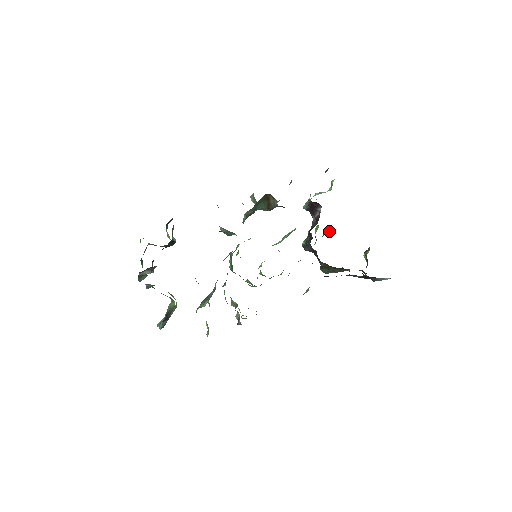
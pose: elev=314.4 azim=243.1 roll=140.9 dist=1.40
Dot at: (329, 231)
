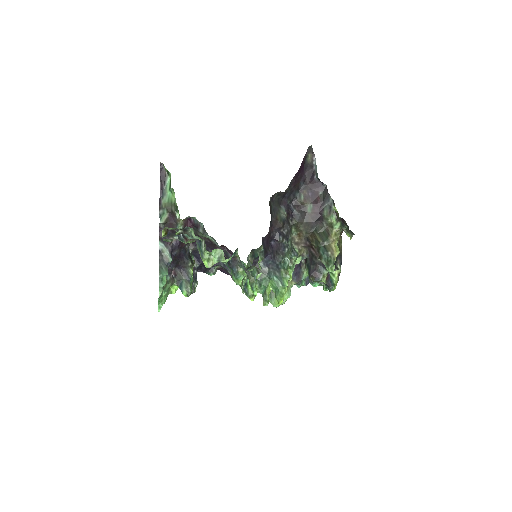
Dot at: (333, 274)
